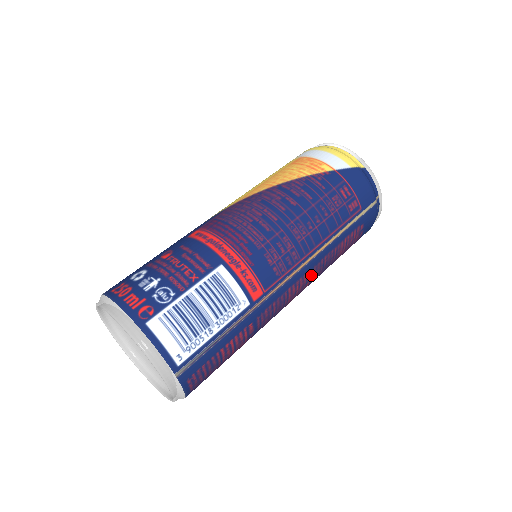
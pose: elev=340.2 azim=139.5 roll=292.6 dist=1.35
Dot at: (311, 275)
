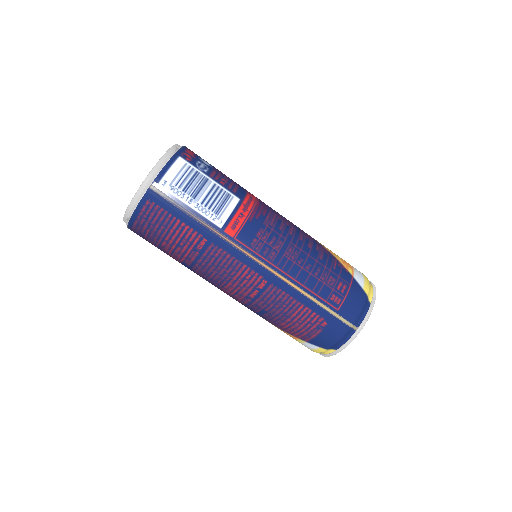
Dot at: (264, 287)
